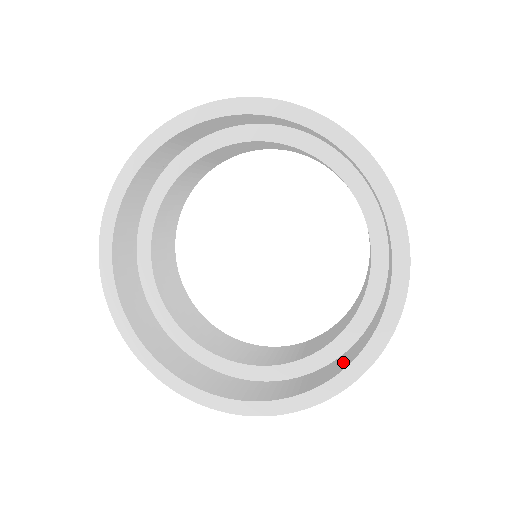
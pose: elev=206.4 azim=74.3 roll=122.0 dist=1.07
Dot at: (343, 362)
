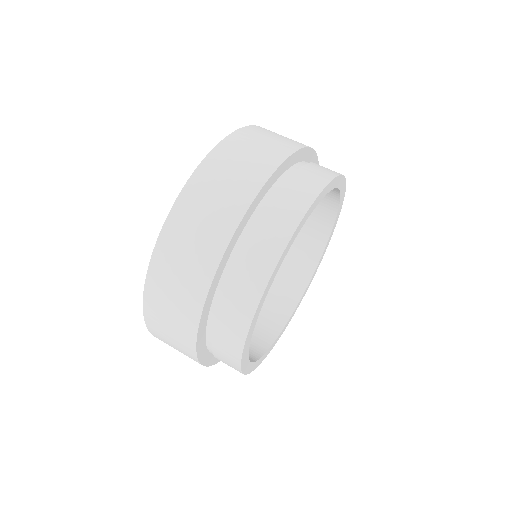
Dot at: occluded
